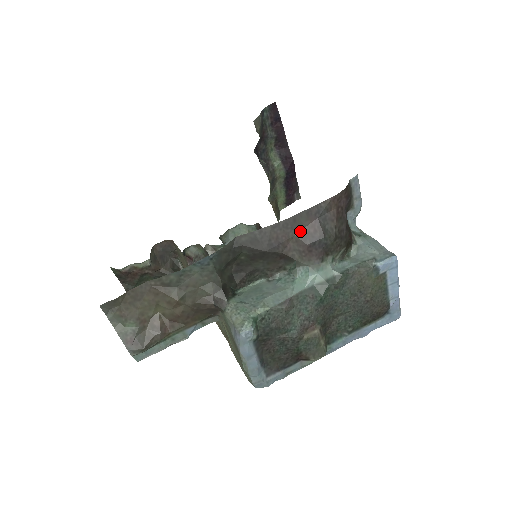
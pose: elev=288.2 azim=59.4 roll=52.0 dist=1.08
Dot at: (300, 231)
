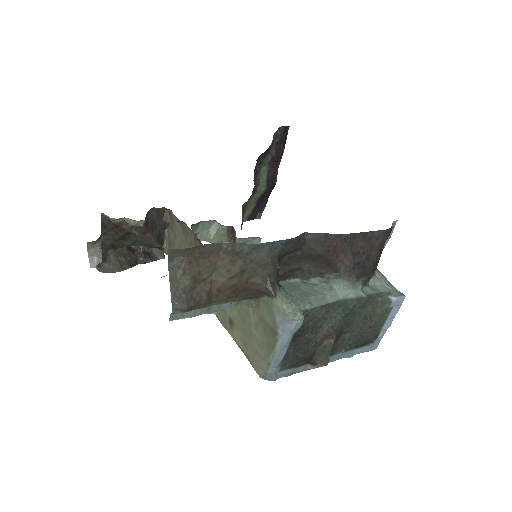
Dot at: (353, 248)
